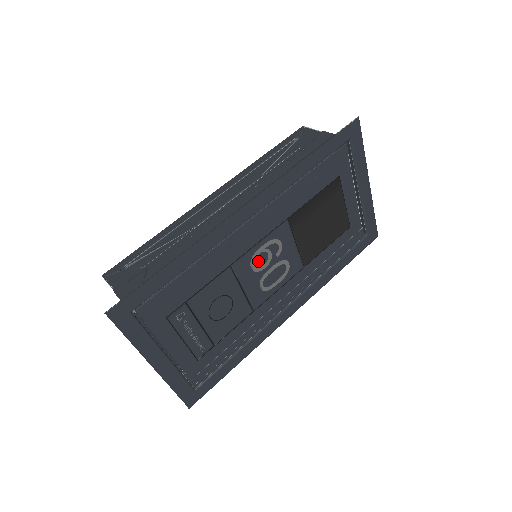
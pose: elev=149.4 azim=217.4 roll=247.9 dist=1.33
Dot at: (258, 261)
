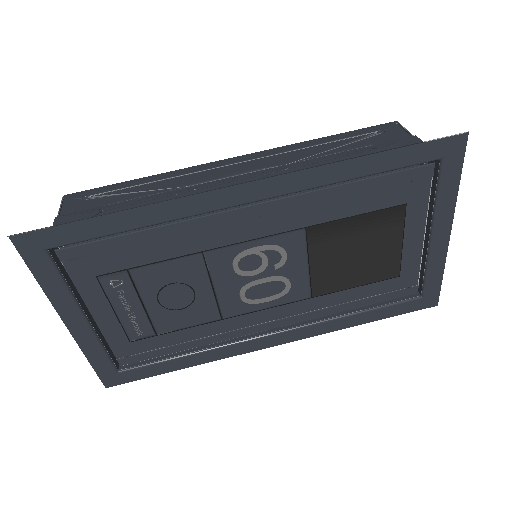
Dot at: (245, 263)
